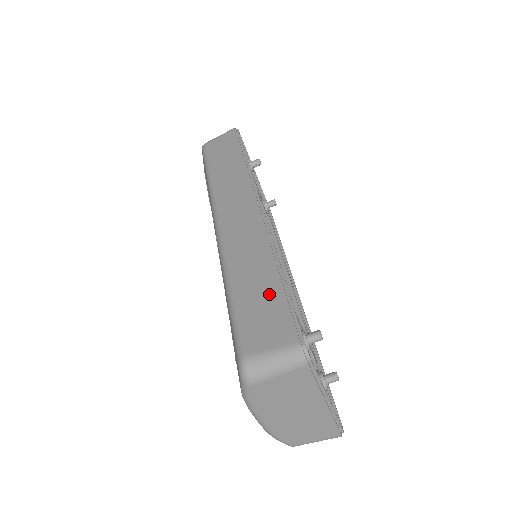
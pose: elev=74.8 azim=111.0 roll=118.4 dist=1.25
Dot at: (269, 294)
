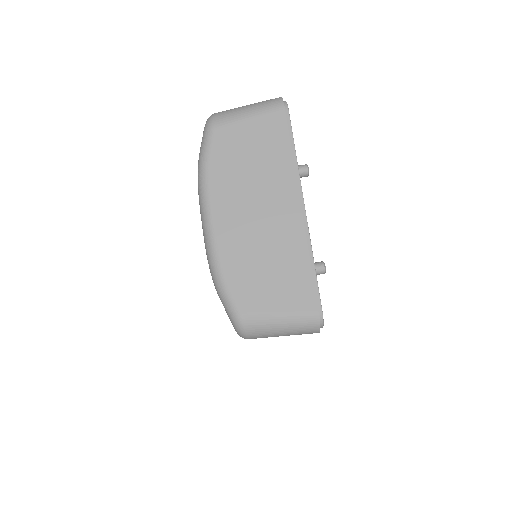
Dot at: occluded
